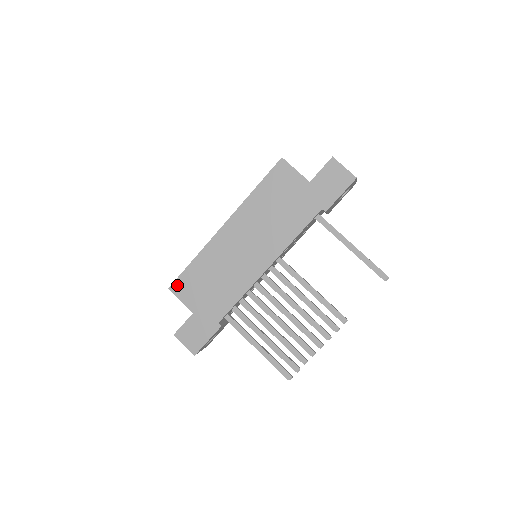
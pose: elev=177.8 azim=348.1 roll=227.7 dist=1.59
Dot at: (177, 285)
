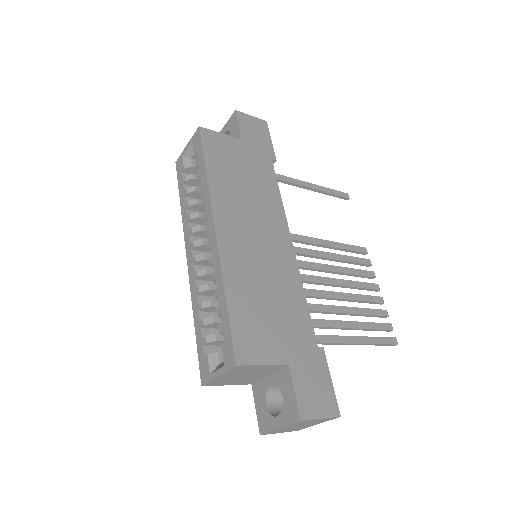
Dot at: (241, 348)
